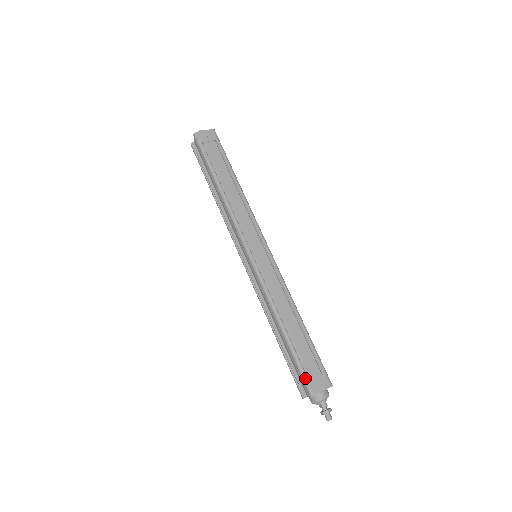
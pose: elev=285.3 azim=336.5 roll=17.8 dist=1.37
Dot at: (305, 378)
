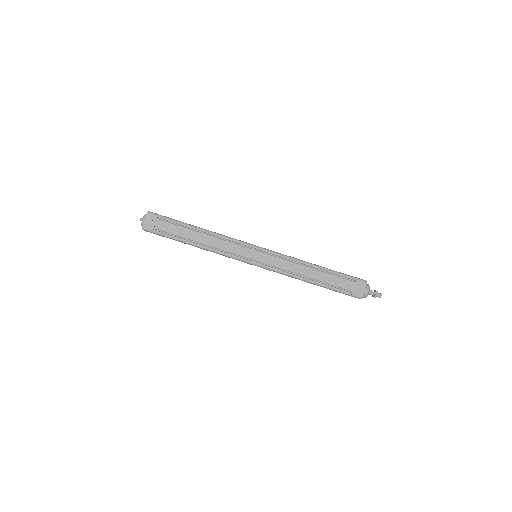
Dot at: (349, 294)
